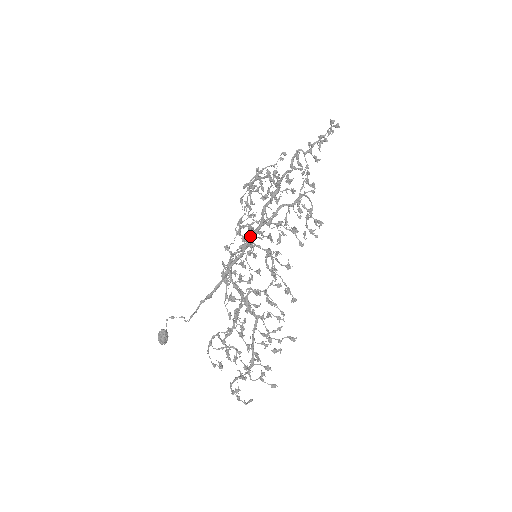
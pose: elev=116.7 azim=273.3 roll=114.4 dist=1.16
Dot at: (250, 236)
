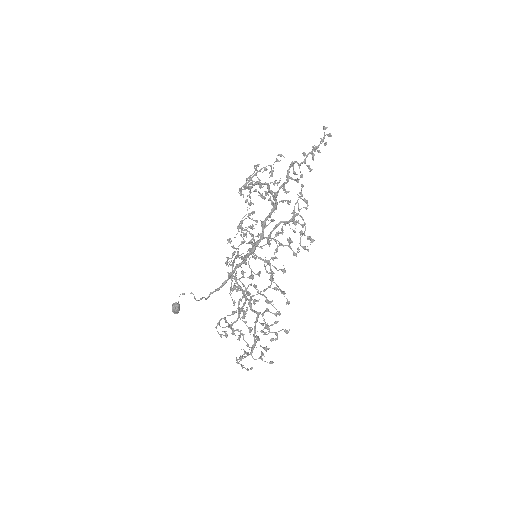
Dot at: (252, 248)
